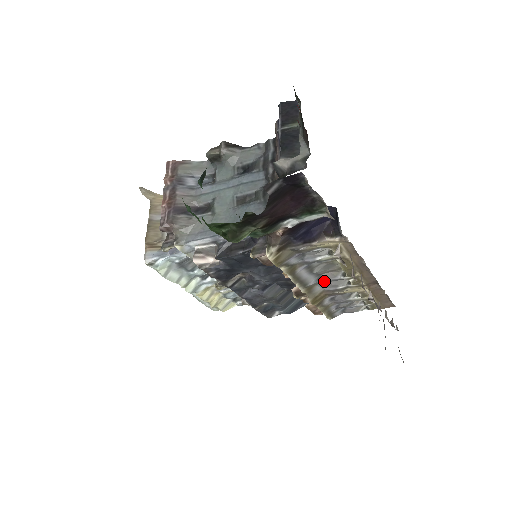
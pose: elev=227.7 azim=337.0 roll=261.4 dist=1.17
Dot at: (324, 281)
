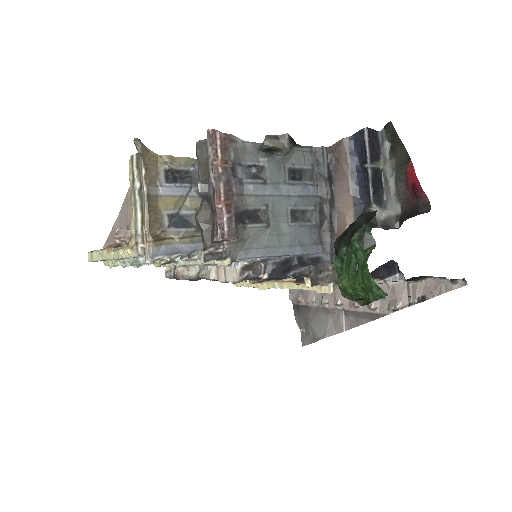
Dot at: occluded
